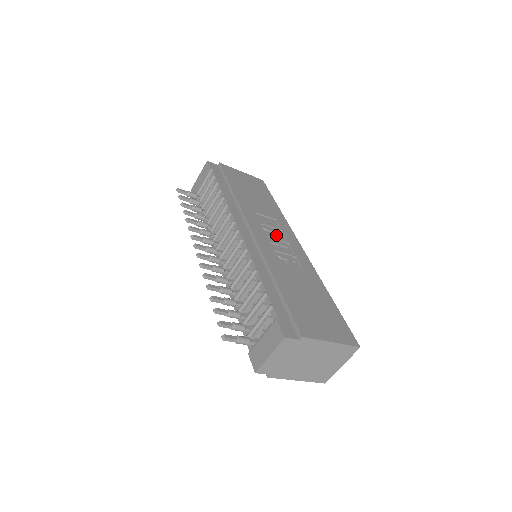
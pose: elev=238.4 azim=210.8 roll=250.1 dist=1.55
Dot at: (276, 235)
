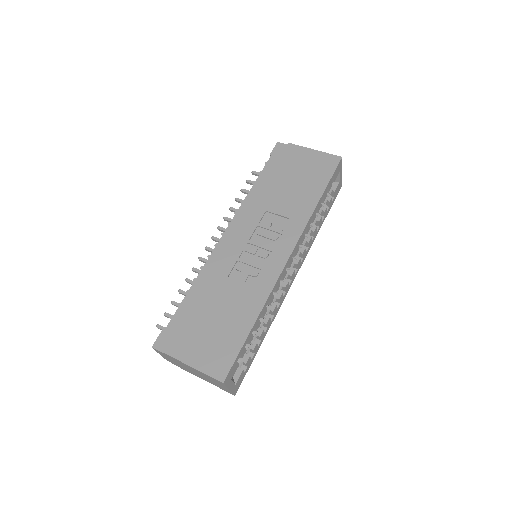
Dot at: (267, 240)
